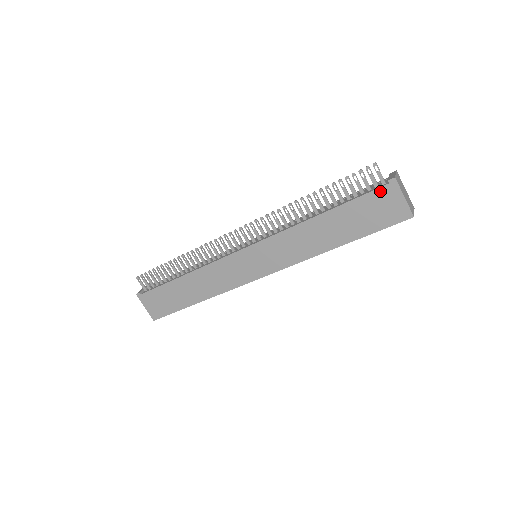
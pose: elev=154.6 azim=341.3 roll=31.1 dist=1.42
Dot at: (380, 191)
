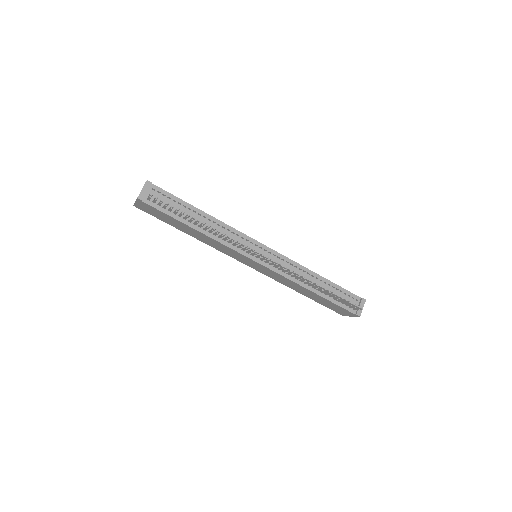
Dot at: (348, 312)
